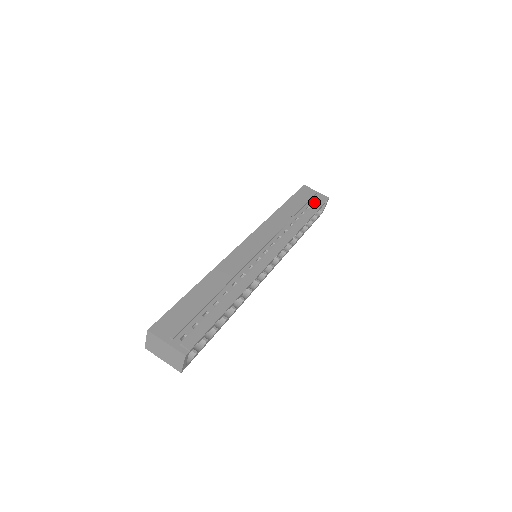
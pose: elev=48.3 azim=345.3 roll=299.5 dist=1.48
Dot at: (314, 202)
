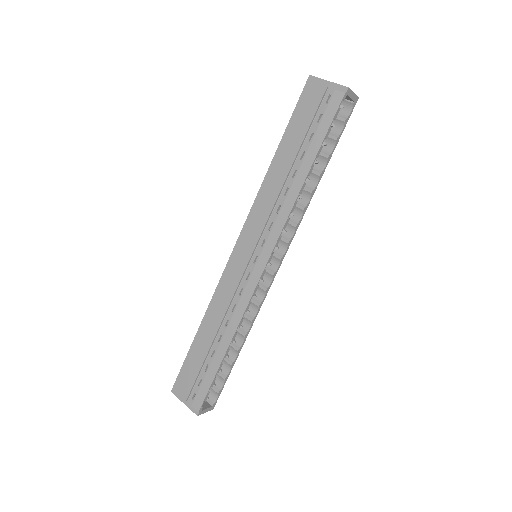
Dot at: occluded
